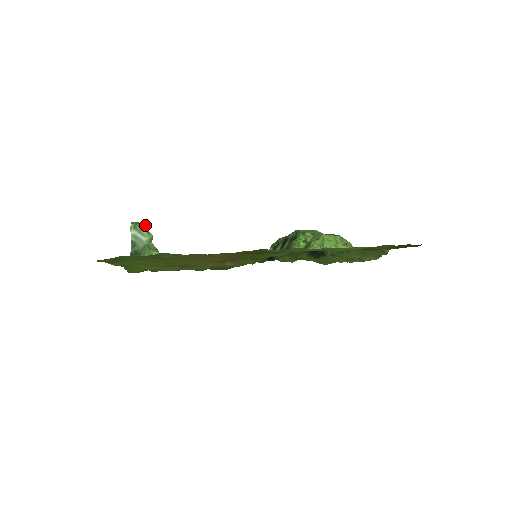
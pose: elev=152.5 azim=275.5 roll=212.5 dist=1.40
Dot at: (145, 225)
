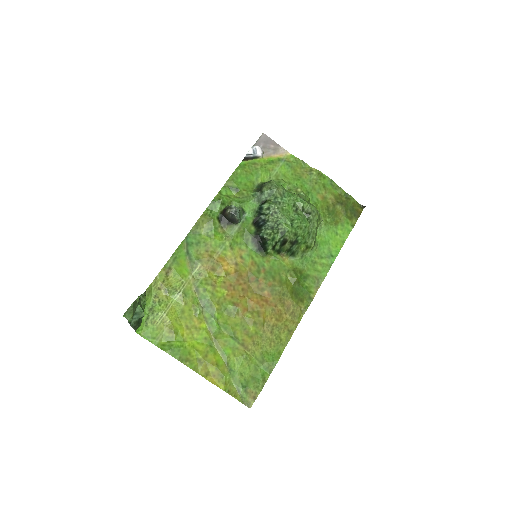
Dot at: (134, 302)
